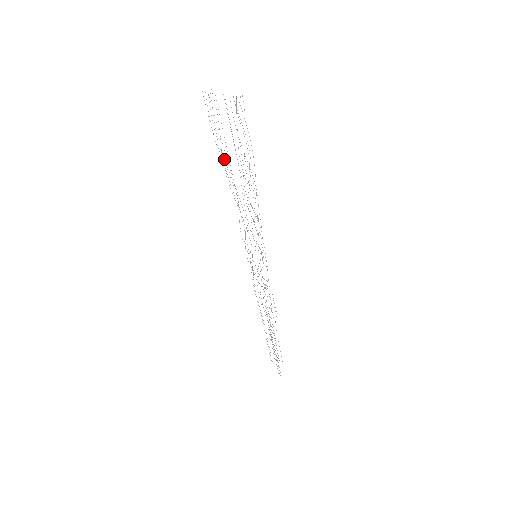
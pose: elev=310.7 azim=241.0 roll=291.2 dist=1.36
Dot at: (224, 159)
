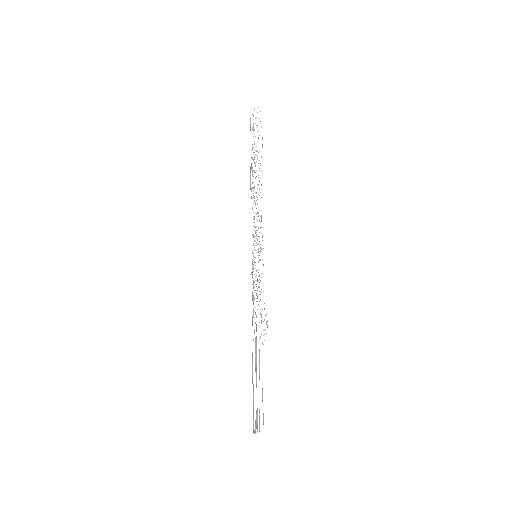
Dot at: occluded
